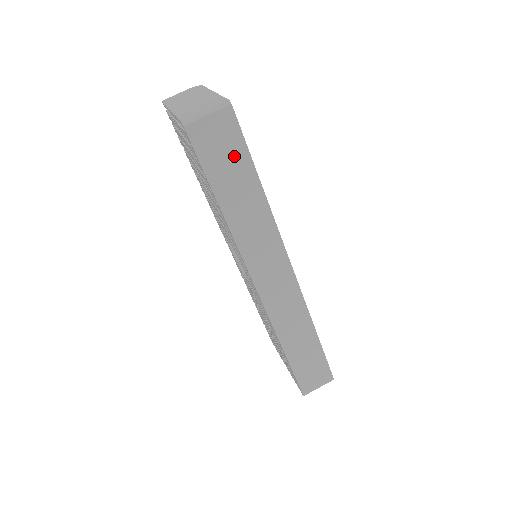
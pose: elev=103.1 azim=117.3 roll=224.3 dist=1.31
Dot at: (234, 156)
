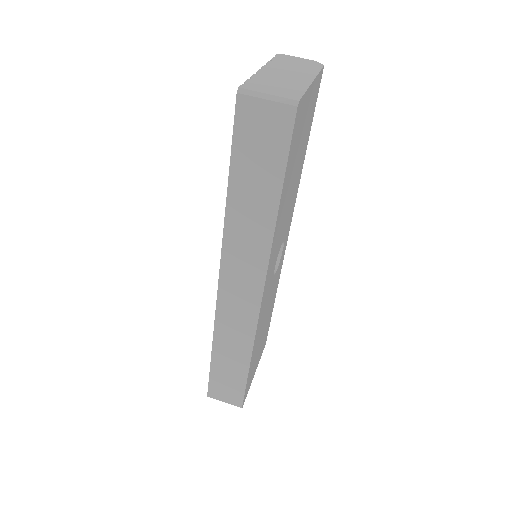
Dot at: (269, 157)
